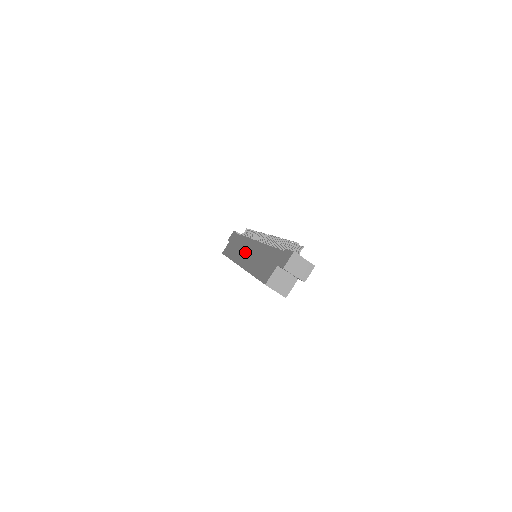
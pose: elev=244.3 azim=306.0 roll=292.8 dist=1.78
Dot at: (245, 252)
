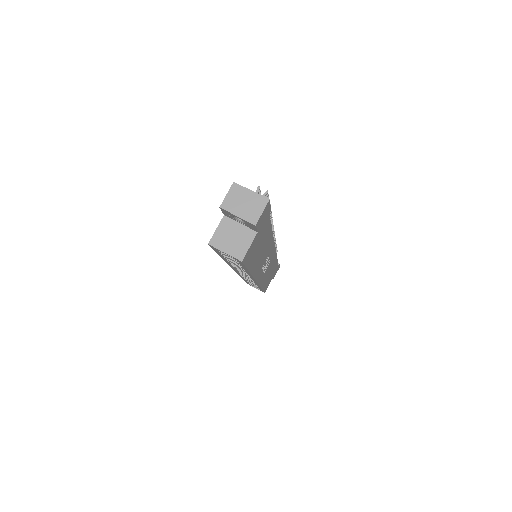
Dot at: occluded
